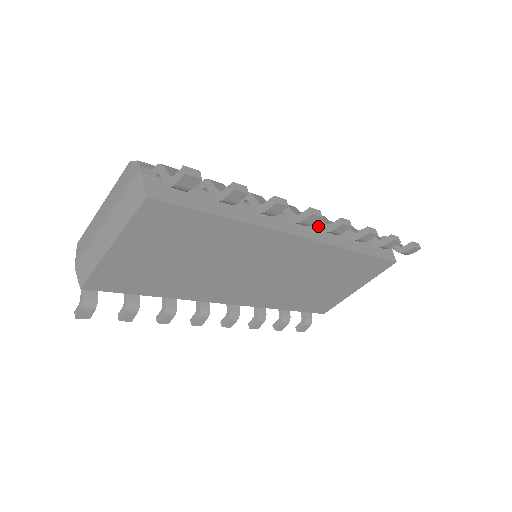
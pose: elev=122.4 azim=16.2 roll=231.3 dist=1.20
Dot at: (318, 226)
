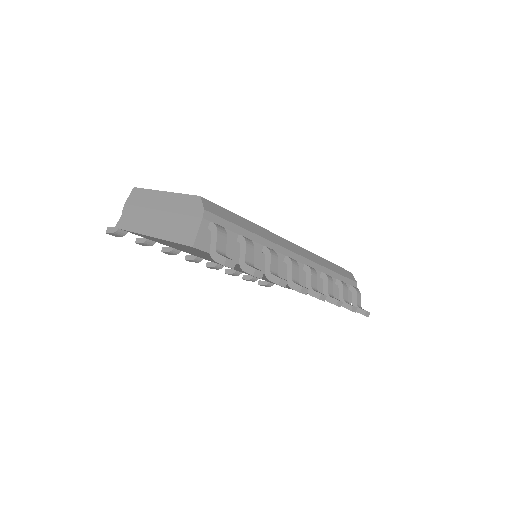
Dot at: occluded
